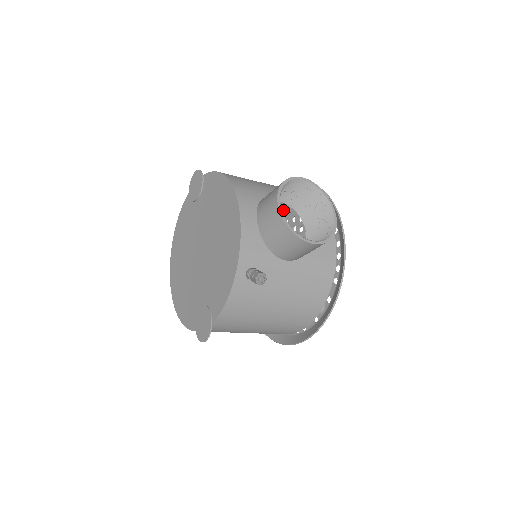
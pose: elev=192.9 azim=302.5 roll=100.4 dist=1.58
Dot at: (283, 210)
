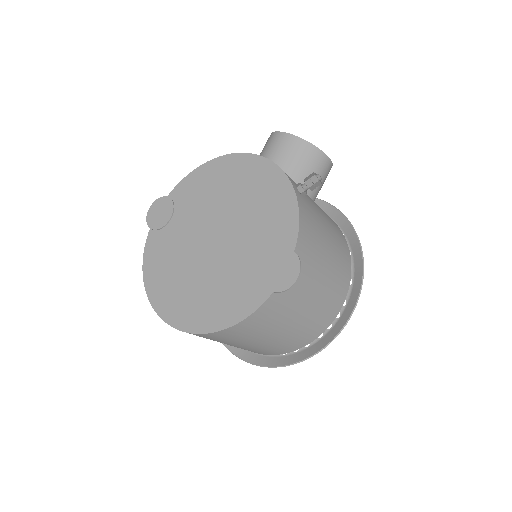
Dot at: occluded
